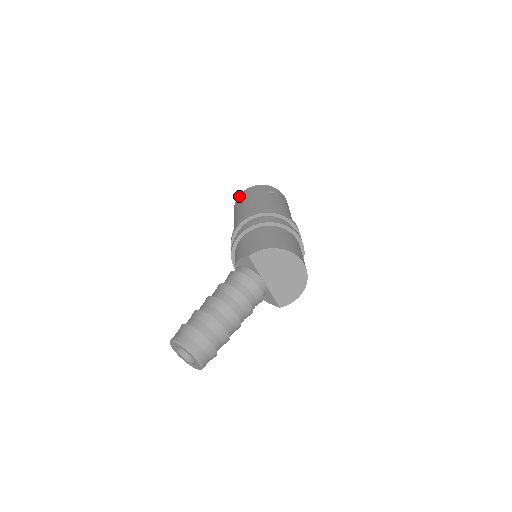
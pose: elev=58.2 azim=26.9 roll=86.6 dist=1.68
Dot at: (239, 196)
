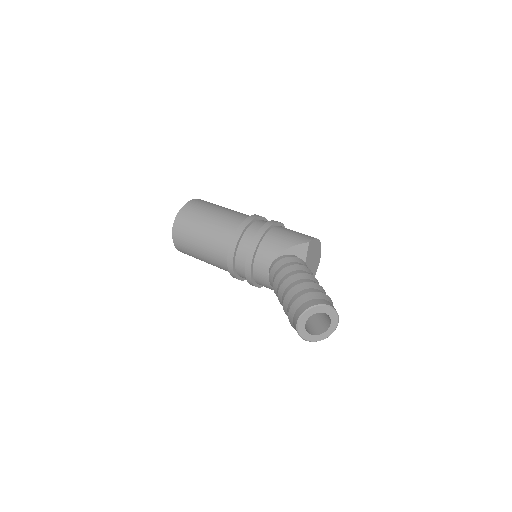
Dot at: (188, 204)
